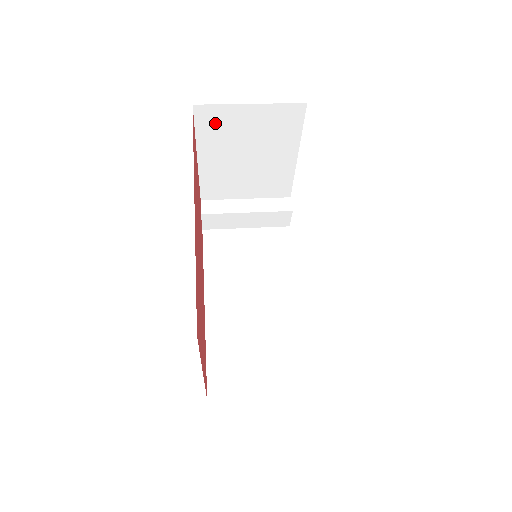
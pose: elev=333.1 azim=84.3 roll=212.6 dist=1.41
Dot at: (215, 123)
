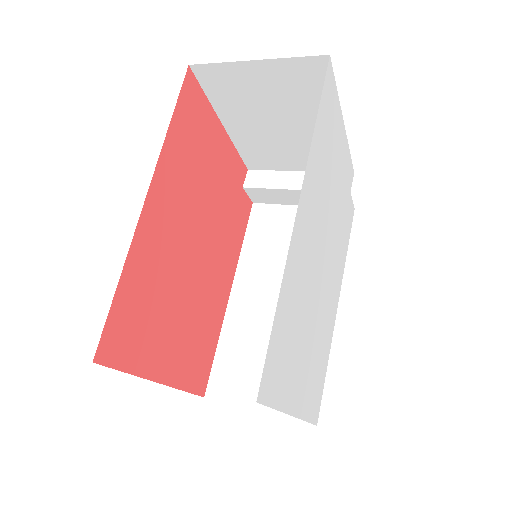
Dot at: (224, 85)
